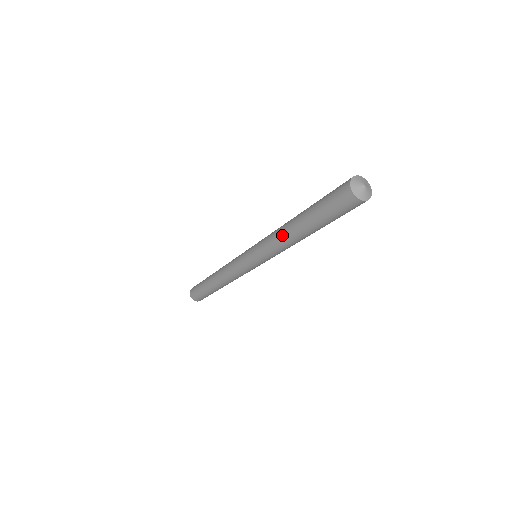
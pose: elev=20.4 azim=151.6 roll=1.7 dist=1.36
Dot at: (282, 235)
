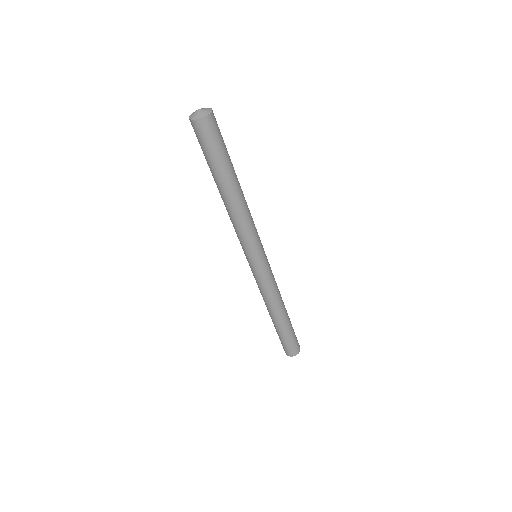
Dot at: occluded
